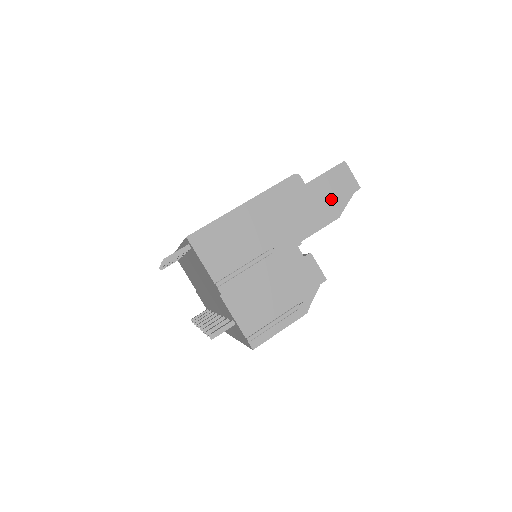
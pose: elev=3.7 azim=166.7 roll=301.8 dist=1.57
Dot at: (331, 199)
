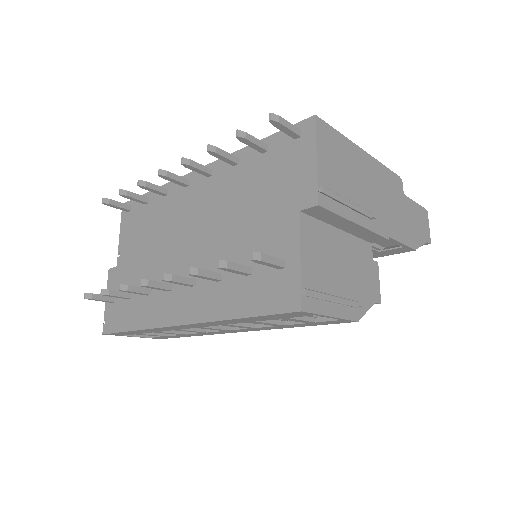
Dot at: (414, 228)
